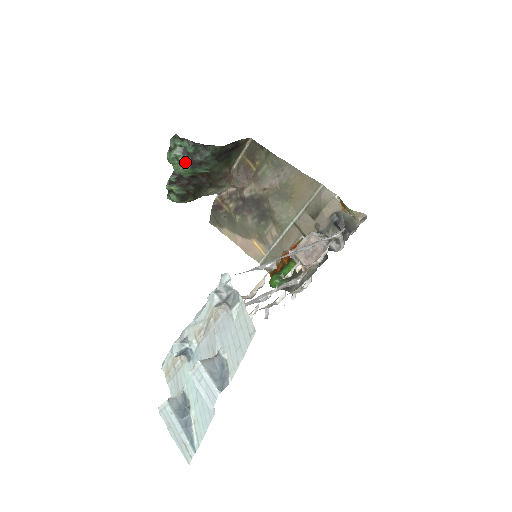
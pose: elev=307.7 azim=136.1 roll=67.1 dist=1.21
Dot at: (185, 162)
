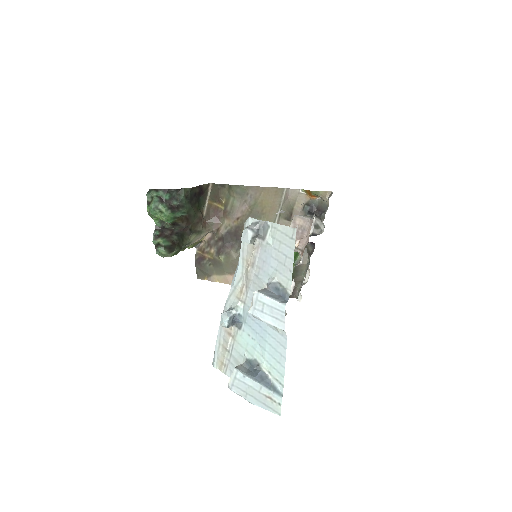
Dot at: (165, 208)
